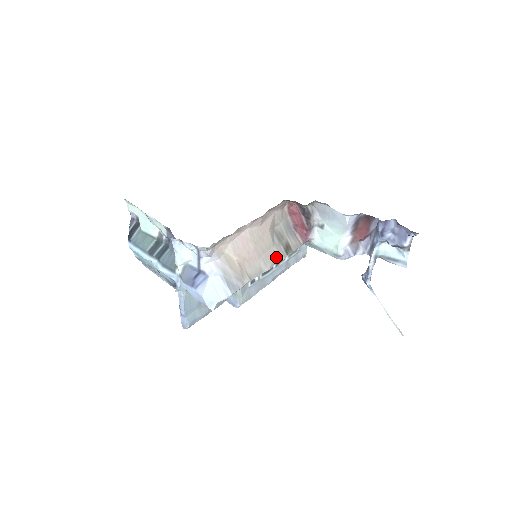
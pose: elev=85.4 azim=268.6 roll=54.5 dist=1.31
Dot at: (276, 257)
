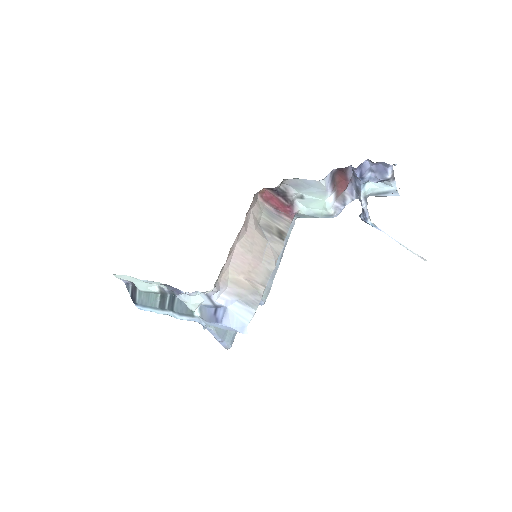
Dot at: (275, 250)
